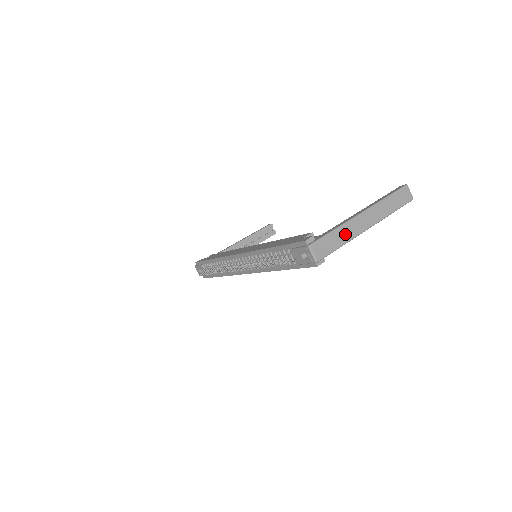
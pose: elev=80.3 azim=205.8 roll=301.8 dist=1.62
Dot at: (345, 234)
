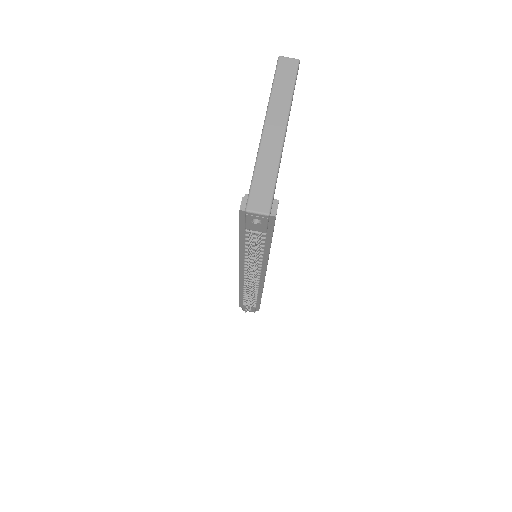
Dot at: (268, 162)
